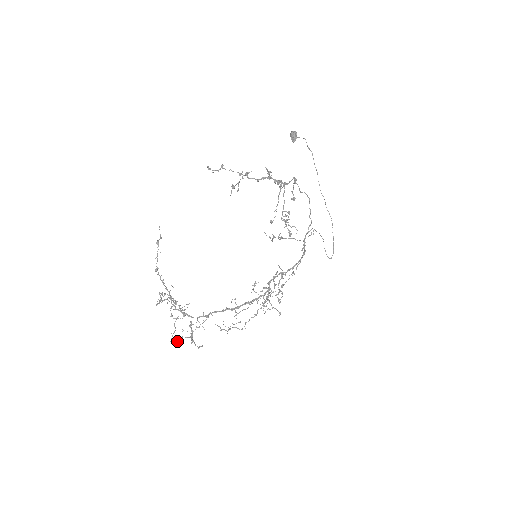
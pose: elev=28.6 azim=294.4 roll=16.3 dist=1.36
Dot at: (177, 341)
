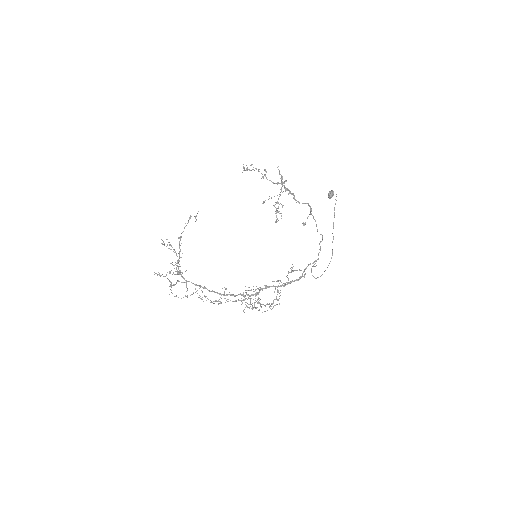
Dot at: occluded
